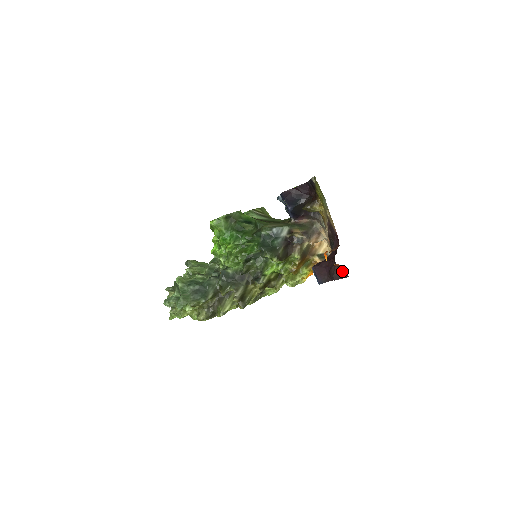
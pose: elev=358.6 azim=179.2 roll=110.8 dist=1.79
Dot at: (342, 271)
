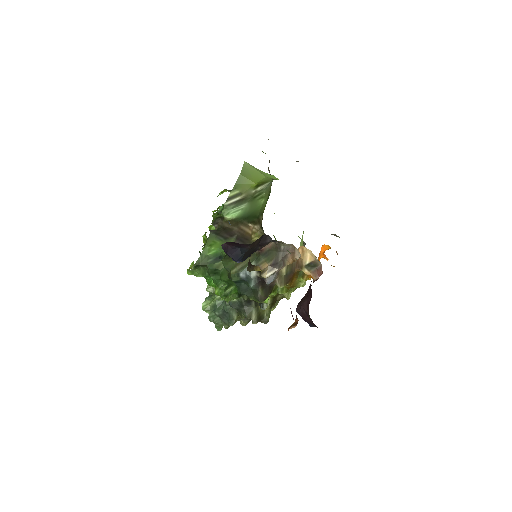
Dot at: occluded
